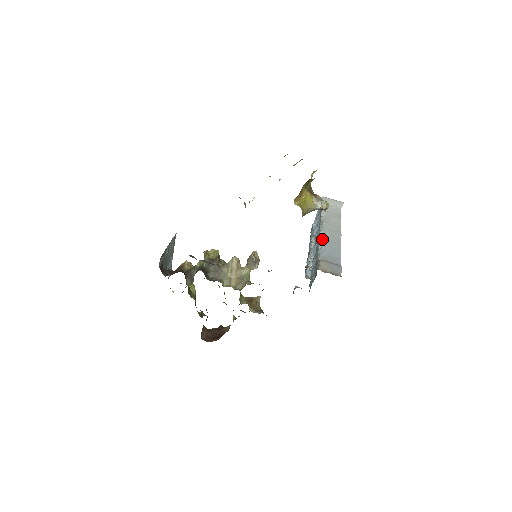
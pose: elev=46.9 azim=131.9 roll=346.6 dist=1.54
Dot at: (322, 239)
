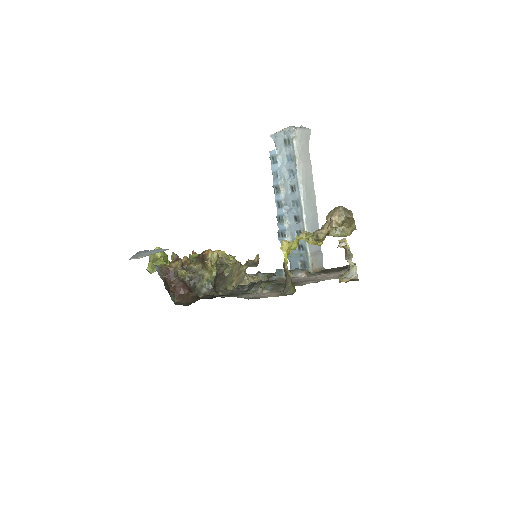
Dot at: (306, 219)
